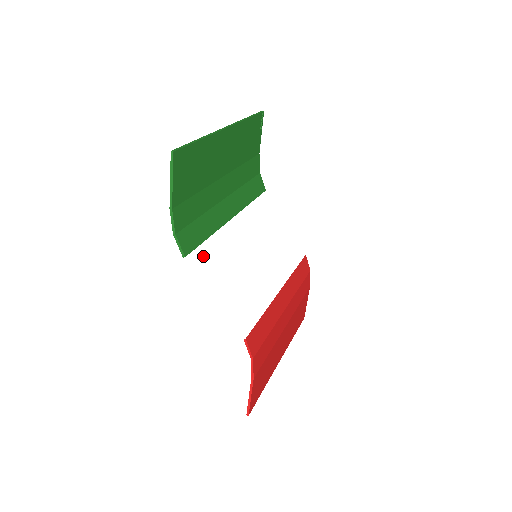
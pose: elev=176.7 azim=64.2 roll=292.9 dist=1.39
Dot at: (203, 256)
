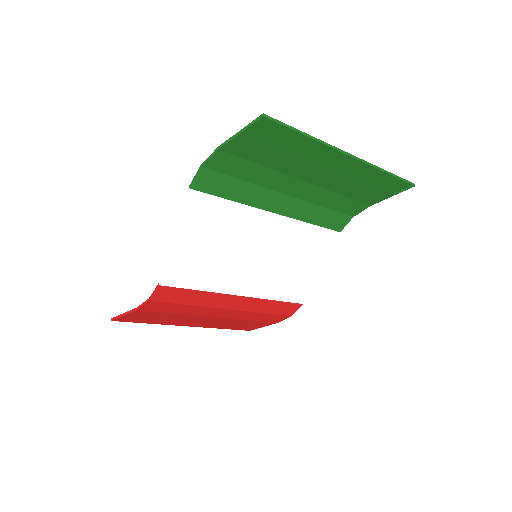
Dot at: (207, 205)
